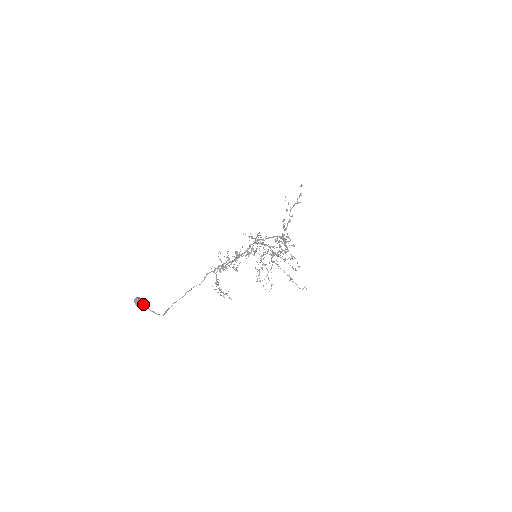
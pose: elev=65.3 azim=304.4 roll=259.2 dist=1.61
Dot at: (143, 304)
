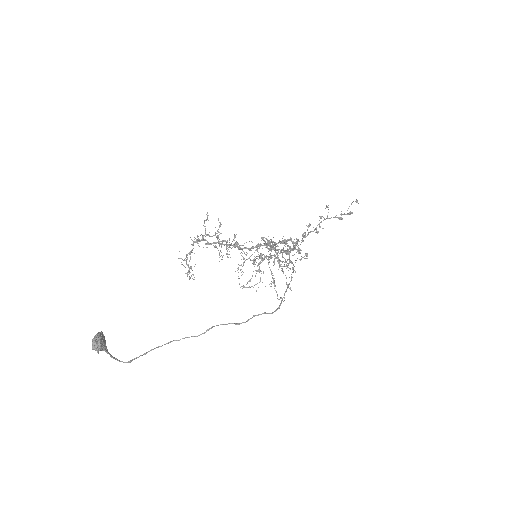
Dot at: (104, 348)
